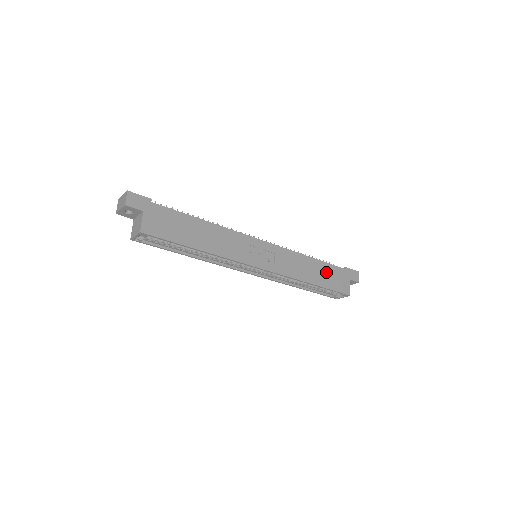
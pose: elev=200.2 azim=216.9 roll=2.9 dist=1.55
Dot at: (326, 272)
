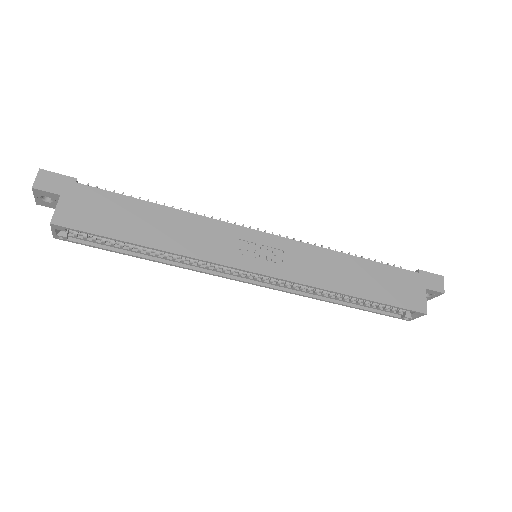
Dot at: (379, 277)
